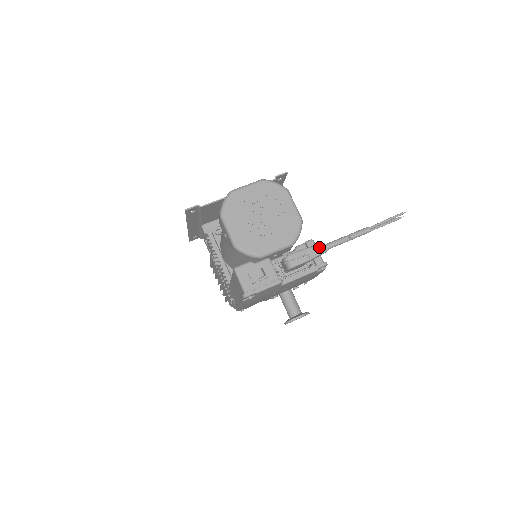
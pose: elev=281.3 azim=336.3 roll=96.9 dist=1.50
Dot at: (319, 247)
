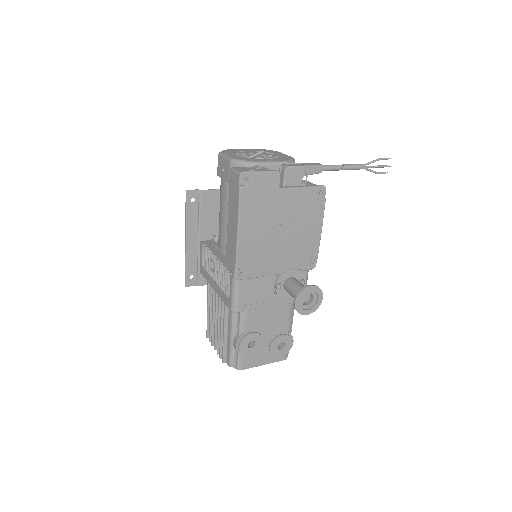
Dot at: (313, 163)
